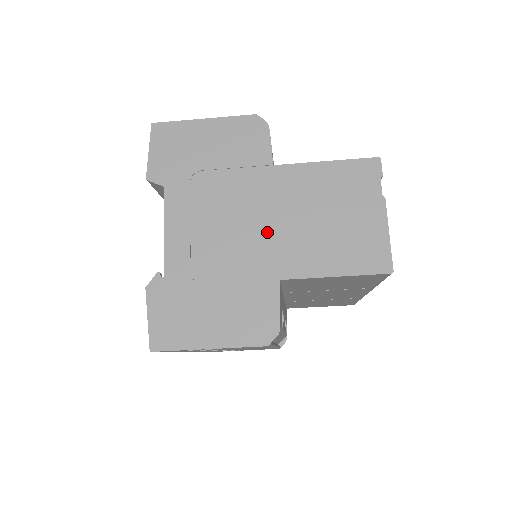
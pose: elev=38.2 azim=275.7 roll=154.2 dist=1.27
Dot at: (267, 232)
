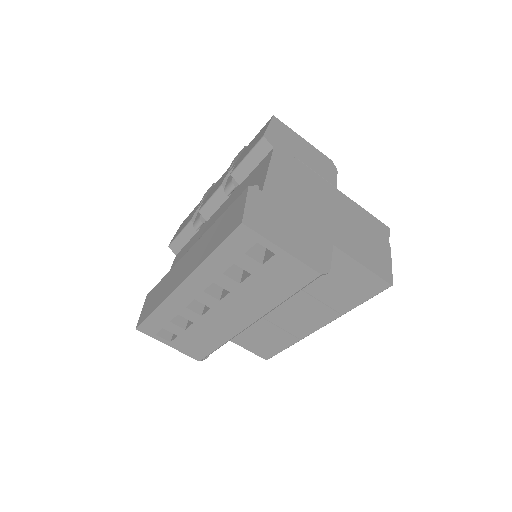
Dot at: (329, 216)
